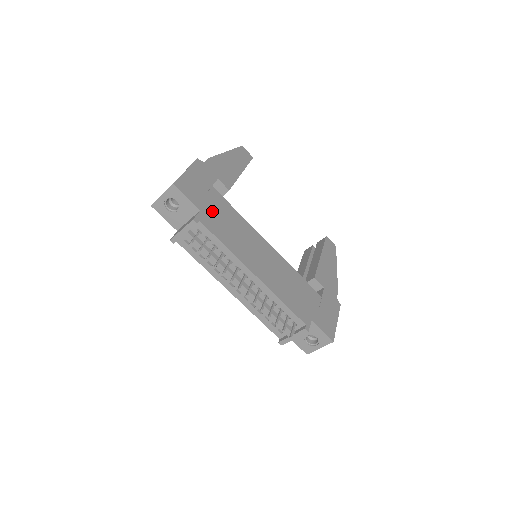
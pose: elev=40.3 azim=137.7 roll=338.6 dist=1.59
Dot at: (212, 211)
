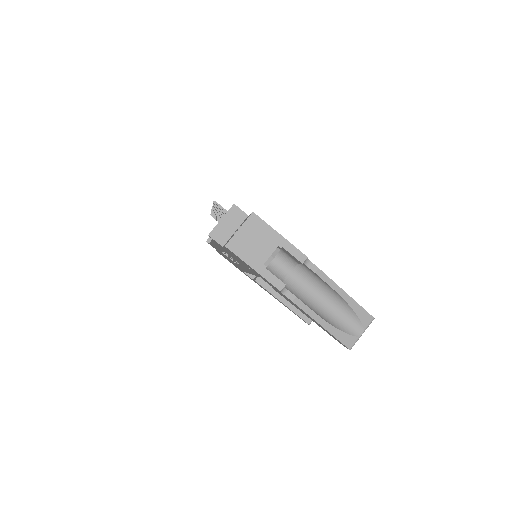
Dot at: occluded
